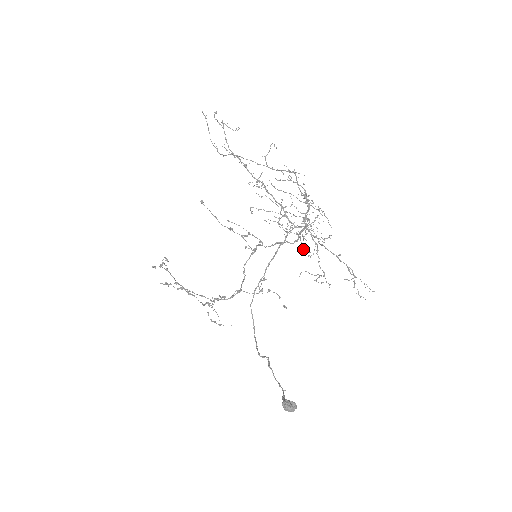
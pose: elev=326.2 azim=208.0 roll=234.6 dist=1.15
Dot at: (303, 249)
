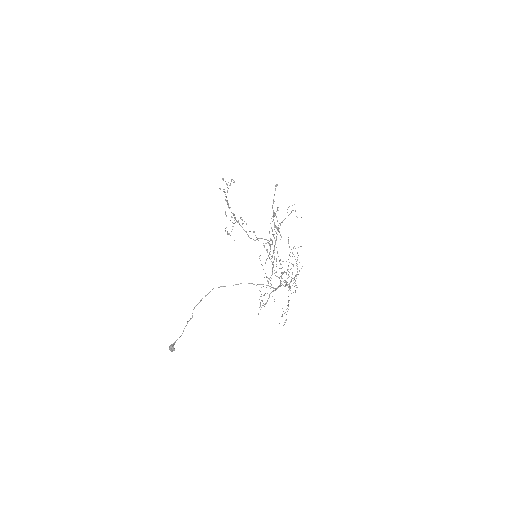
Dot at: (261, 296)
